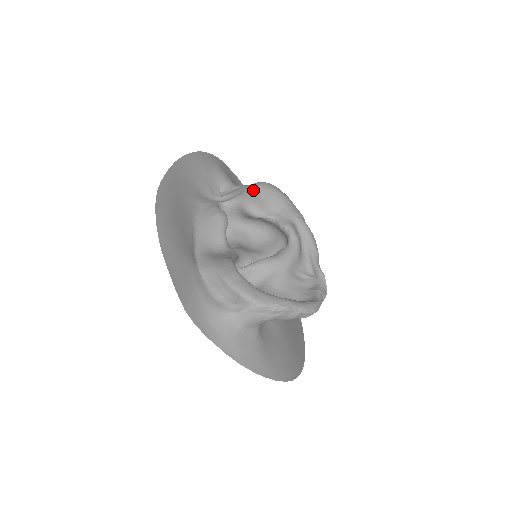
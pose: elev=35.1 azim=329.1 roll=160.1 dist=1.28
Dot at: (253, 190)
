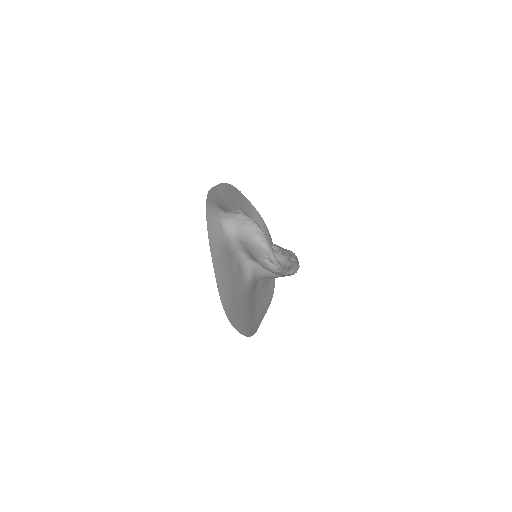
Dot at: occluded
